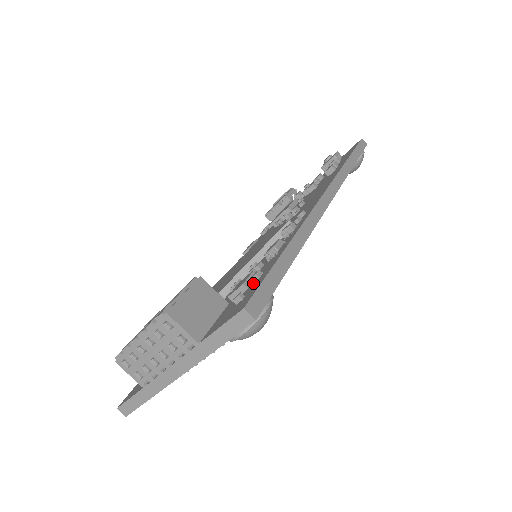
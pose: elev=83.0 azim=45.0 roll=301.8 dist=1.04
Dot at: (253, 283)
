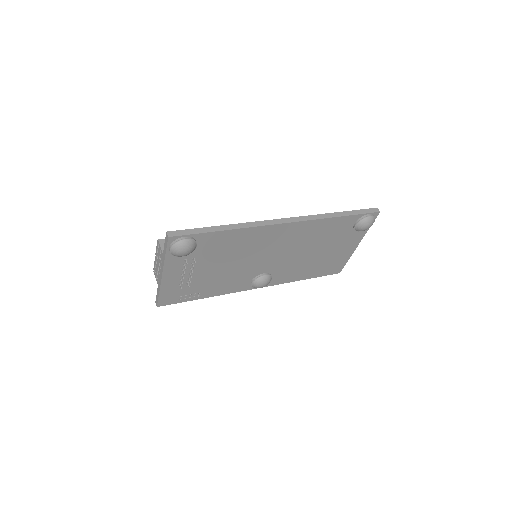
Dot at: occluded
